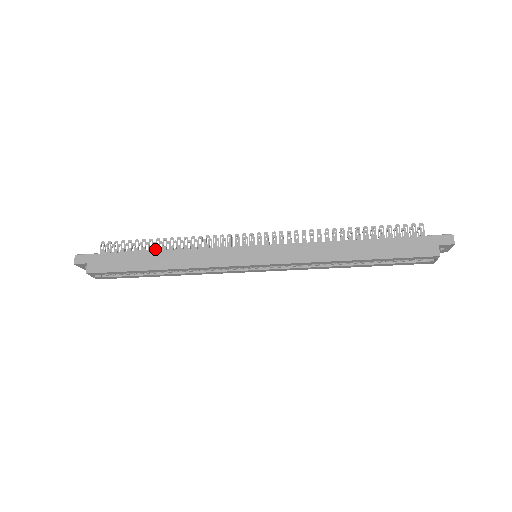
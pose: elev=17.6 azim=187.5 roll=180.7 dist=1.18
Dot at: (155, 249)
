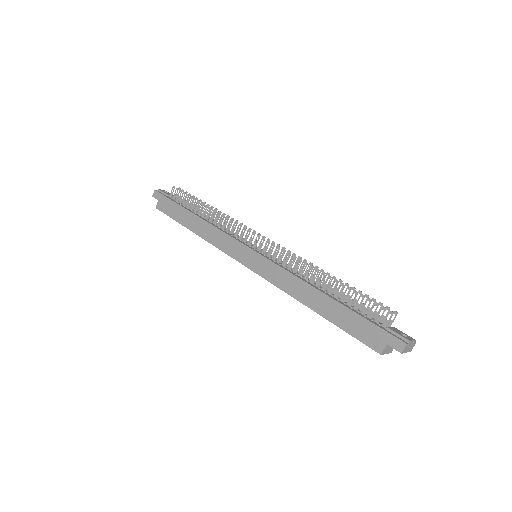
Dot at: (198, 211)
